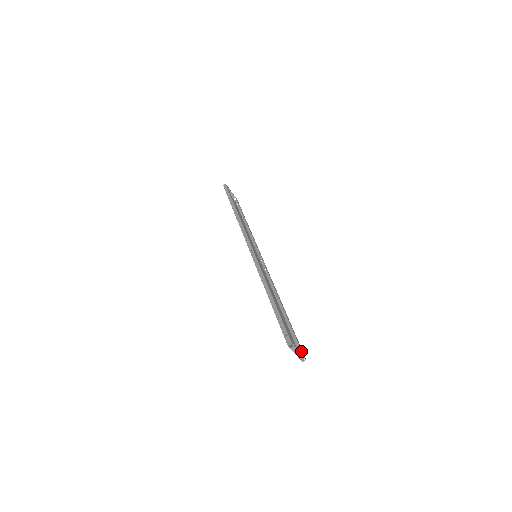
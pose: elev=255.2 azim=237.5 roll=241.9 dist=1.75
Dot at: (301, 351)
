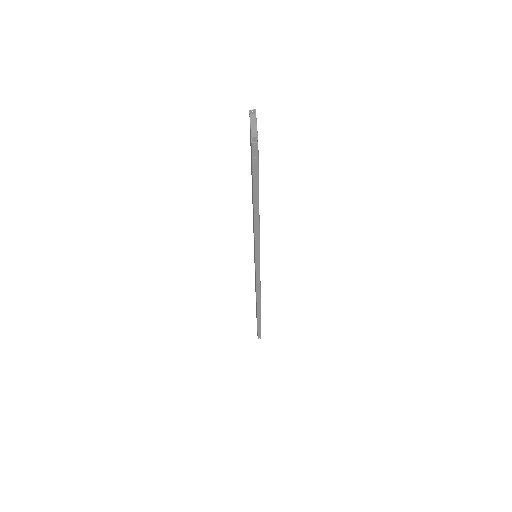
Dot at: occluded
